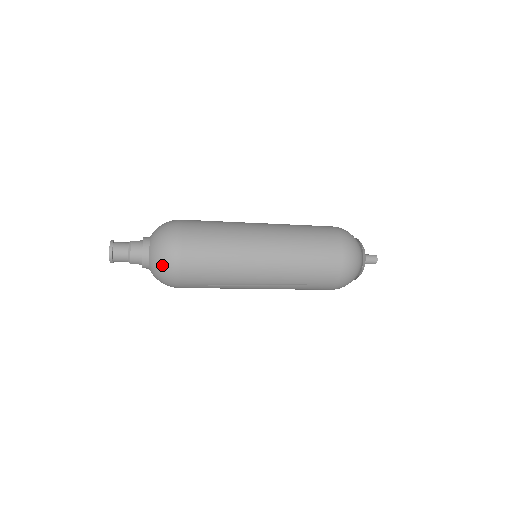
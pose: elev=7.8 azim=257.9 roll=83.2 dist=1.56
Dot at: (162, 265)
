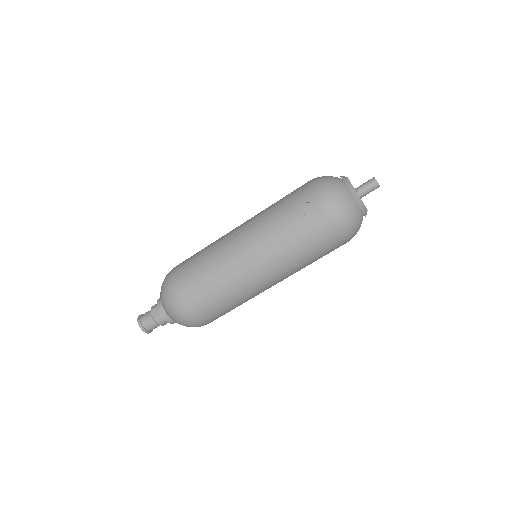
Dot at: occluded
